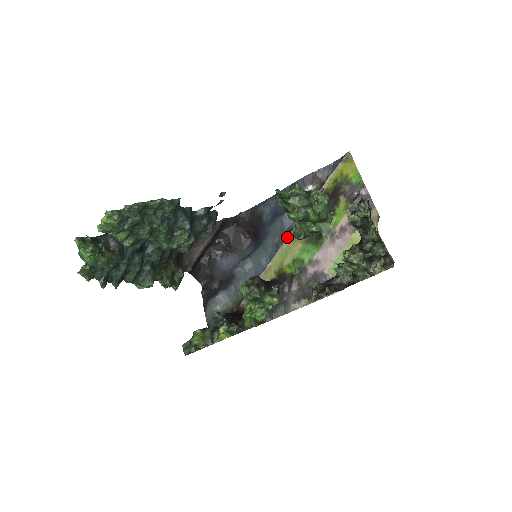
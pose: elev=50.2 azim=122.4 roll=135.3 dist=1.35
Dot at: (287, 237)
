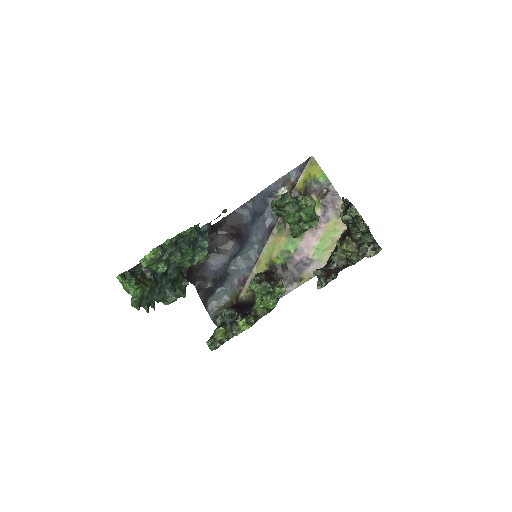
Dot at: (271, 234)
